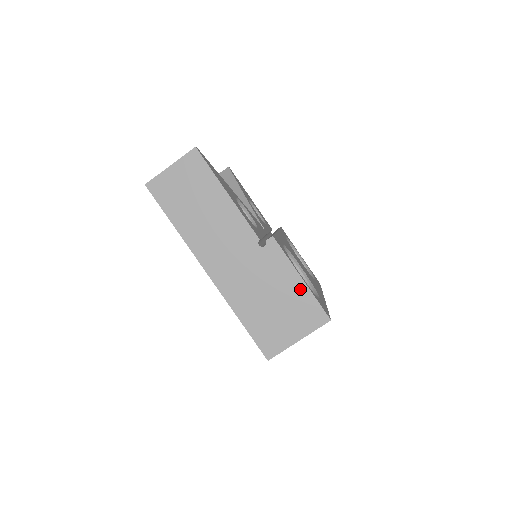
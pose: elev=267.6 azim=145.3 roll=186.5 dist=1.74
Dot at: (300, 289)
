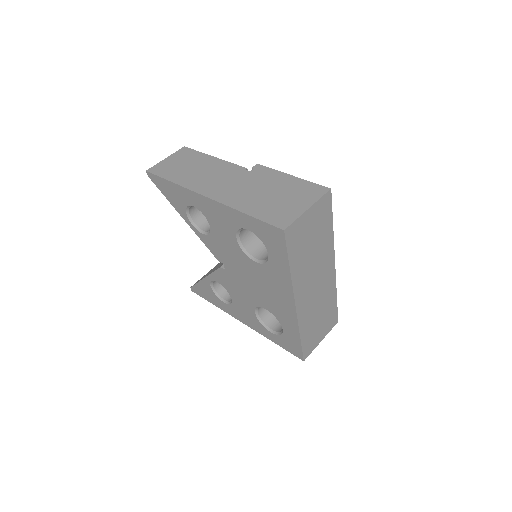
Dot at: (293, 181)
